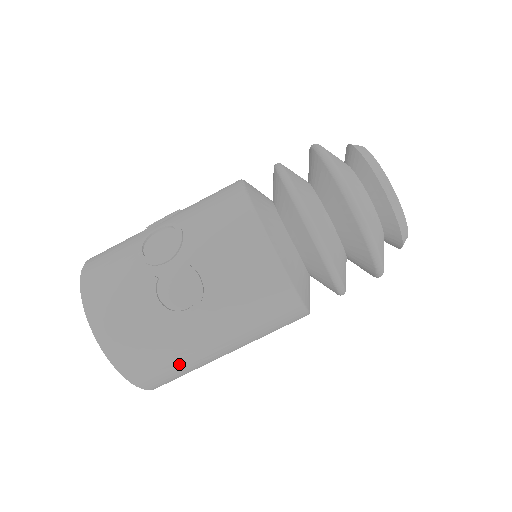
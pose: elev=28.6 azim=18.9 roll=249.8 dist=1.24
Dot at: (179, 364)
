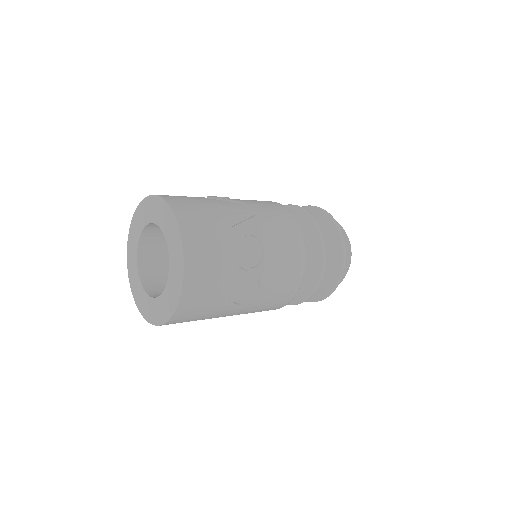
Dot at: occluded
